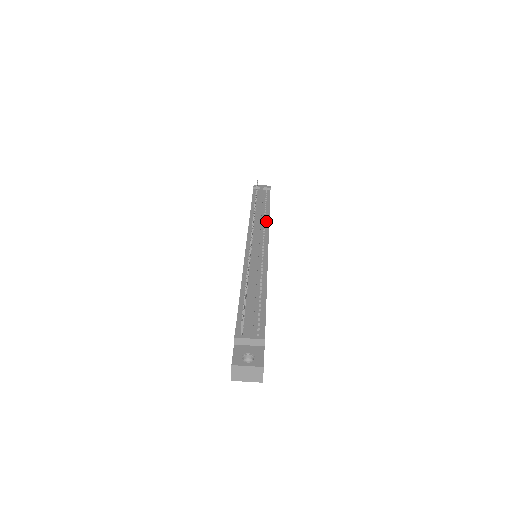
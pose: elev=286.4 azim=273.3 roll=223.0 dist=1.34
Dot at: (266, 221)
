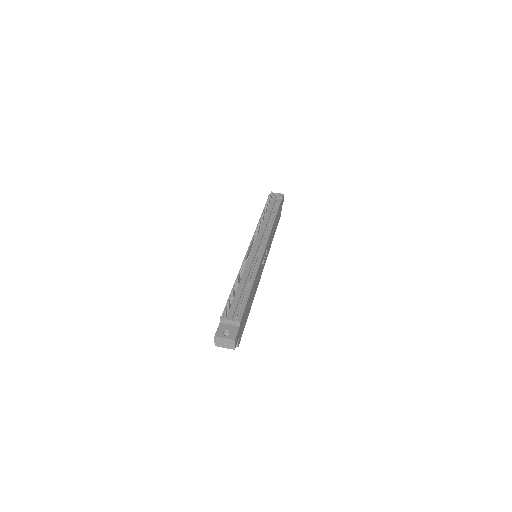
Dot at: (269, 228)
